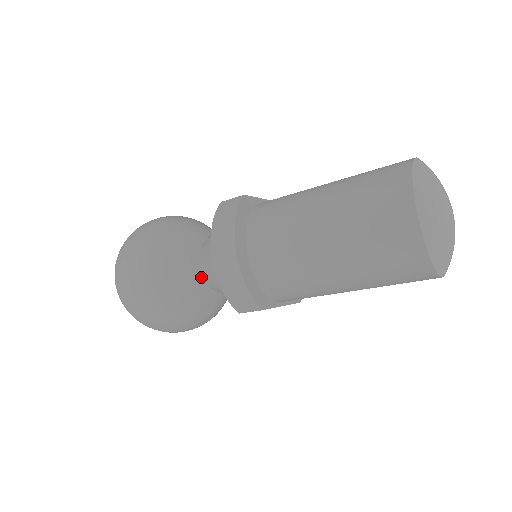
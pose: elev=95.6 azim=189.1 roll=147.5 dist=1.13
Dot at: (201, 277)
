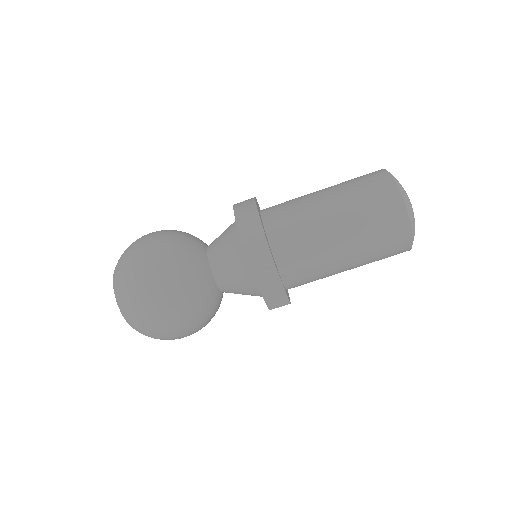
Dot at: (208, 263)
